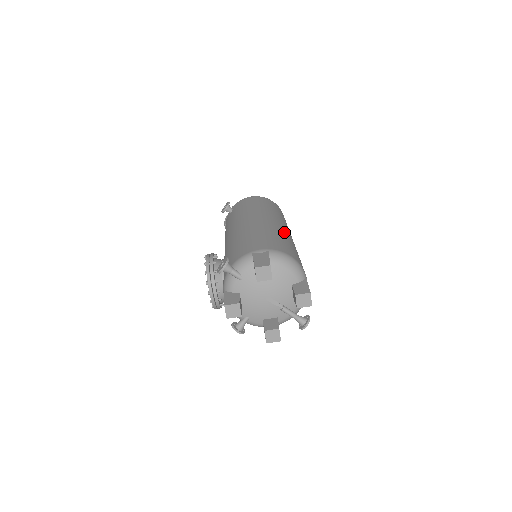
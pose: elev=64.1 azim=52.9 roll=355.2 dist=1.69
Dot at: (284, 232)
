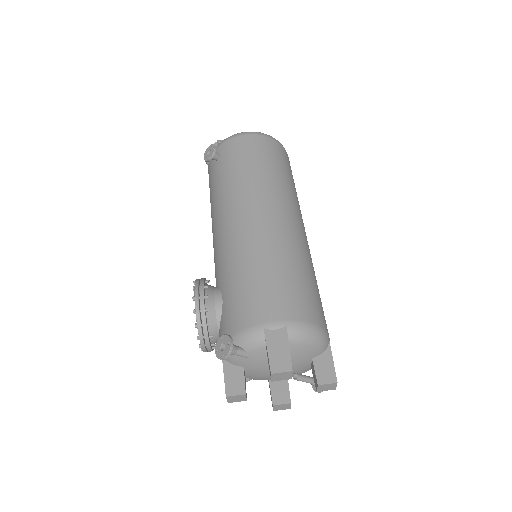
Dot at: (299, 243)
